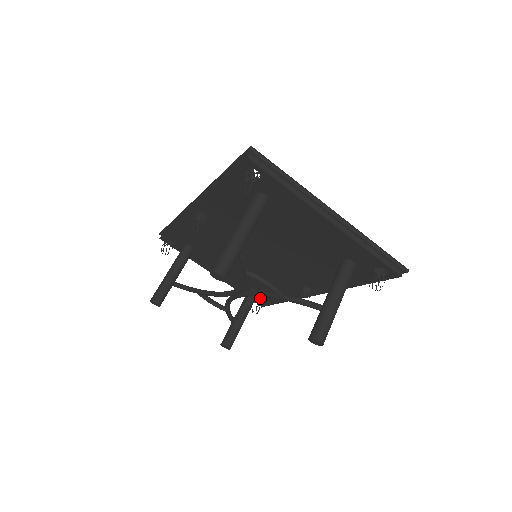
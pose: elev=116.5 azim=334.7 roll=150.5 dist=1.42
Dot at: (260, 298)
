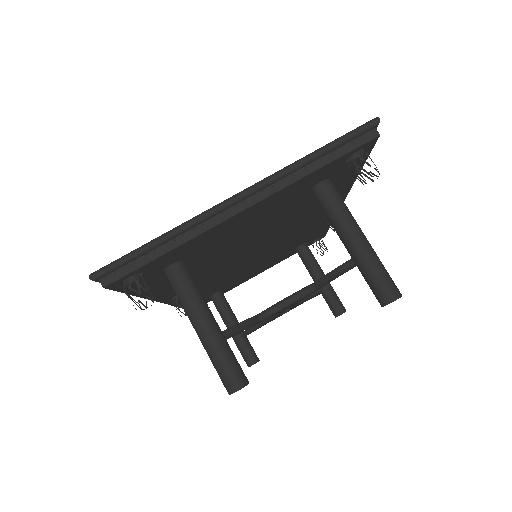
Dot at: (312, 241)
